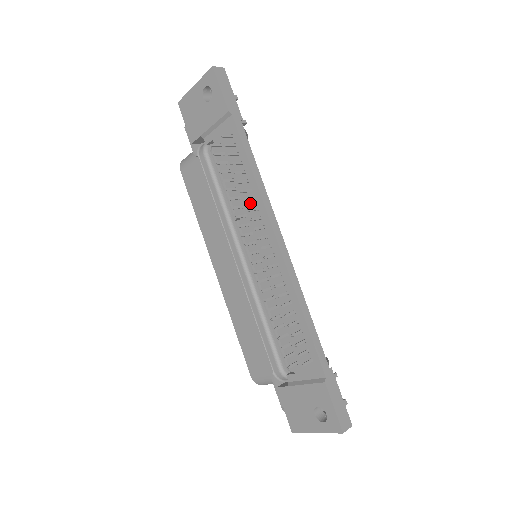
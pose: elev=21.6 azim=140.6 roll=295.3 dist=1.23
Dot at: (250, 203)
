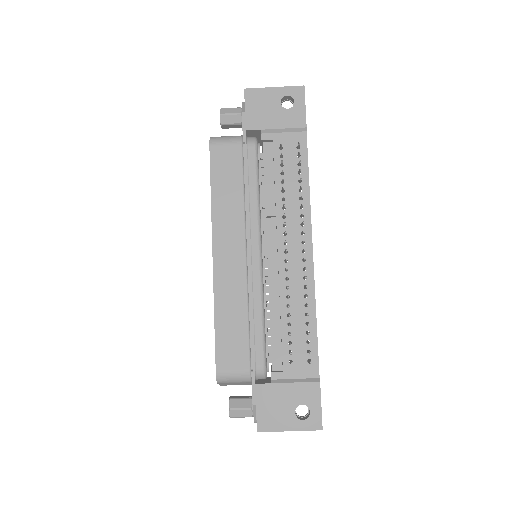
Dot at: (295, 208)
